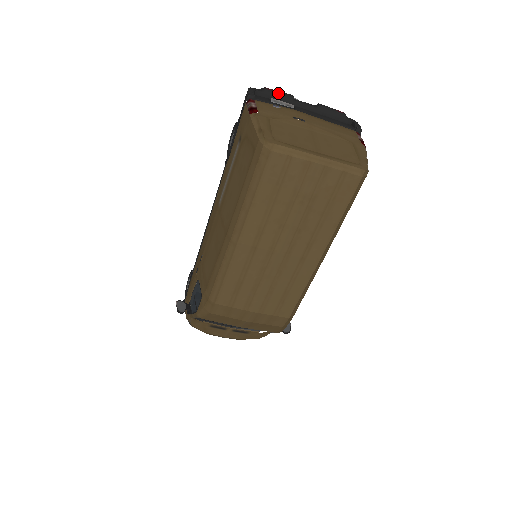
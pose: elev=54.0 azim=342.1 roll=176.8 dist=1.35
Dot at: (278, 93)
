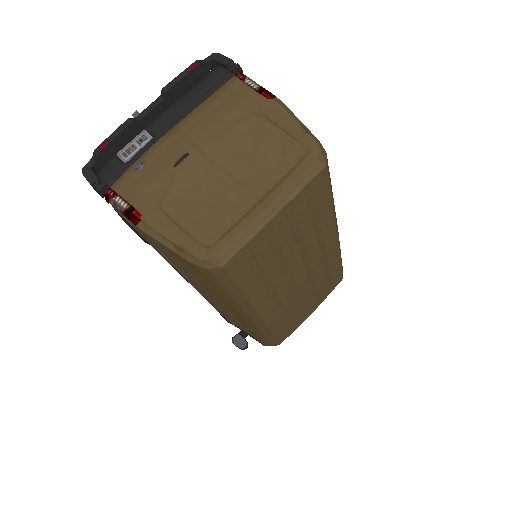
Dot at: (115, 139)
